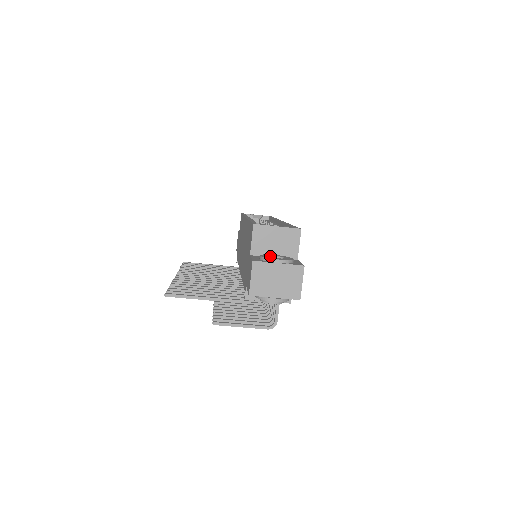
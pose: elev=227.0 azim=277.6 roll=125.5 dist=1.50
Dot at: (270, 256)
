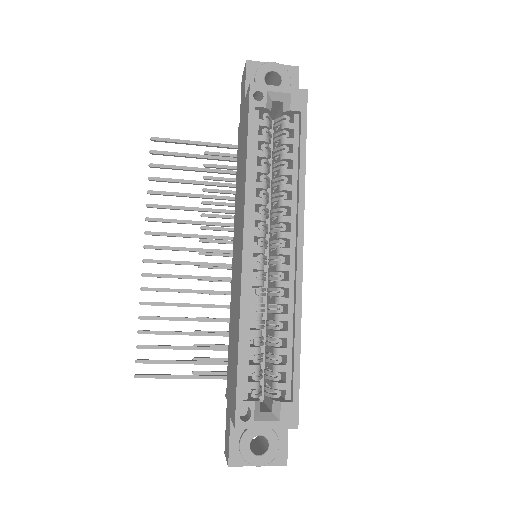
Dot at: occluded
